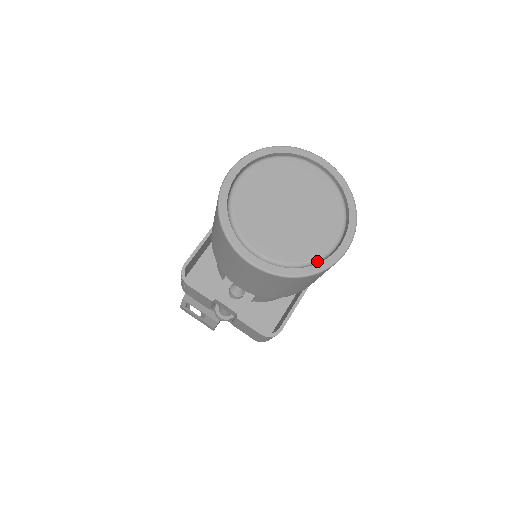
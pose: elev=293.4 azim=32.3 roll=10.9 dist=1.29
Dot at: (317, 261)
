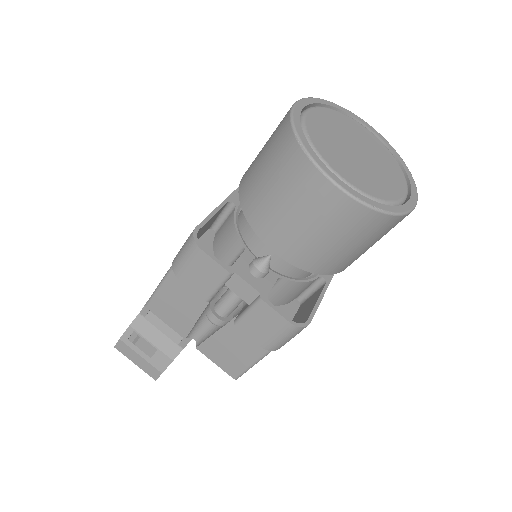
Dot at: (394, 205)
